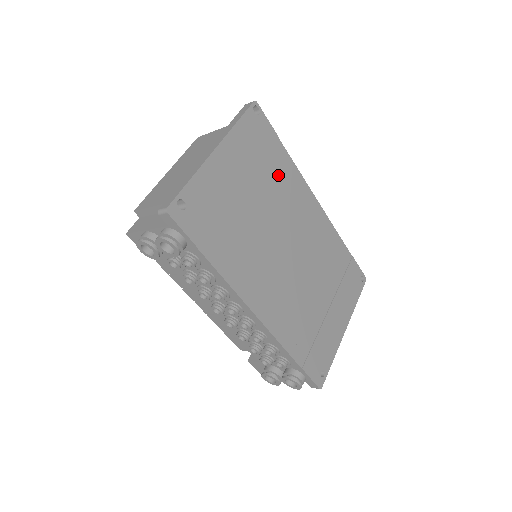
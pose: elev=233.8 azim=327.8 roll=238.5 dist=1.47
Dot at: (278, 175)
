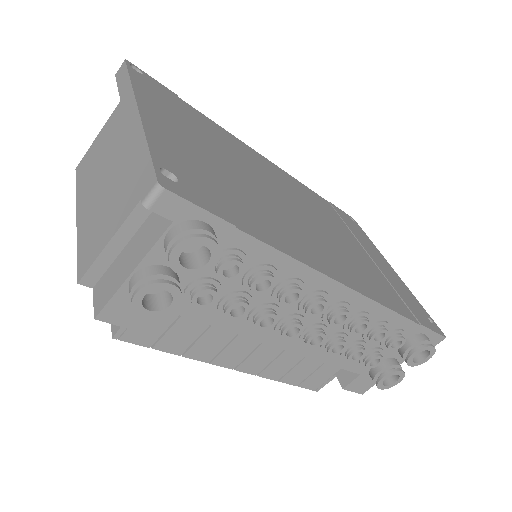
Dot at: (215, 134)
